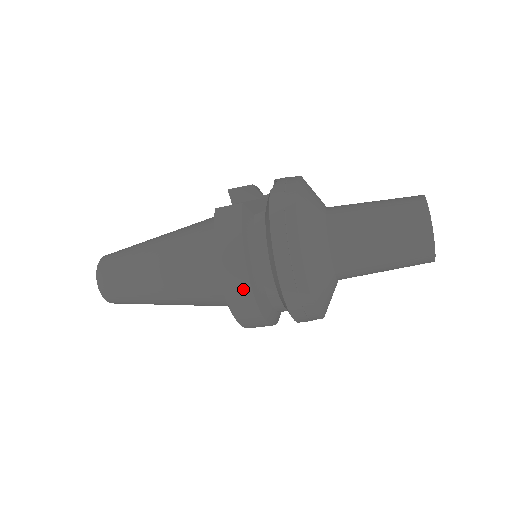
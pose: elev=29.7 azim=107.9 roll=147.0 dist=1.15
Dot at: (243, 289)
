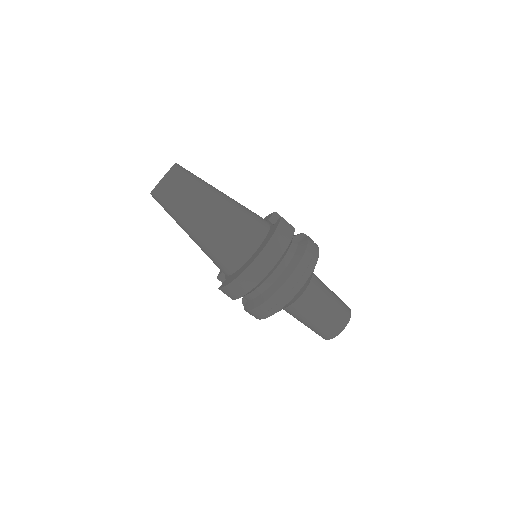
Dot at: (266, 267)
